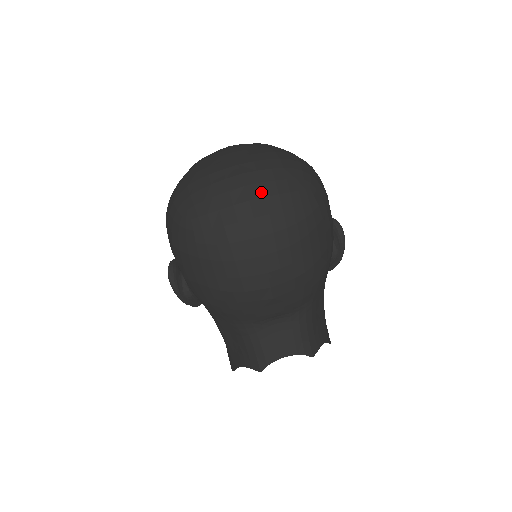
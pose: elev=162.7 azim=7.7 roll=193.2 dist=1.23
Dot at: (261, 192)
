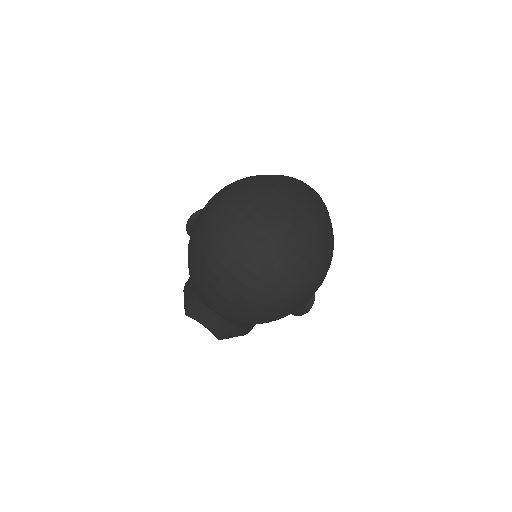
Dot at: (258, 270)
